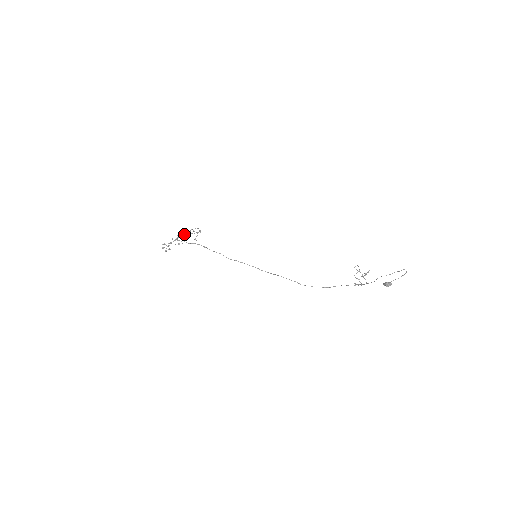
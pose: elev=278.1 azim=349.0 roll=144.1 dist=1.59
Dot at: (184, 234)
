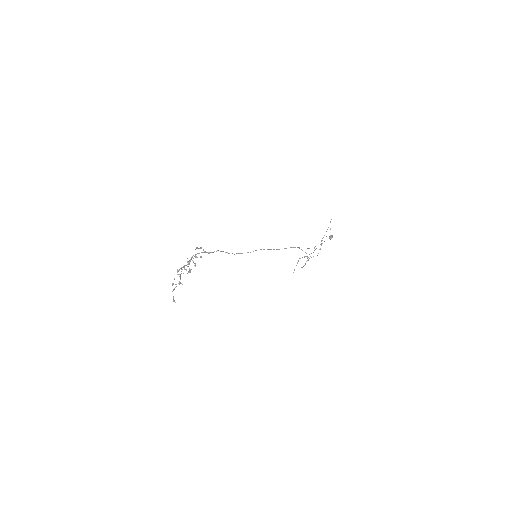
Dot at: (182, 269)
